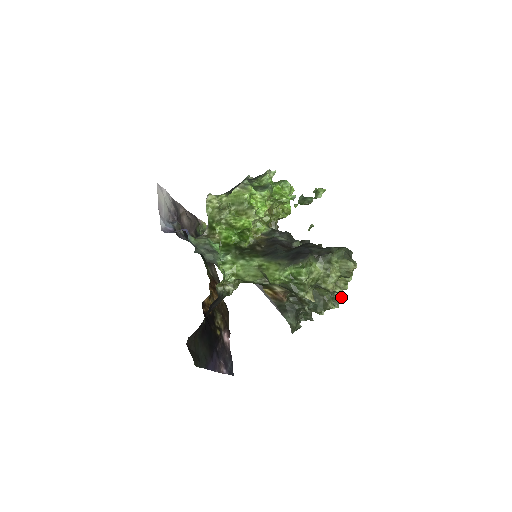
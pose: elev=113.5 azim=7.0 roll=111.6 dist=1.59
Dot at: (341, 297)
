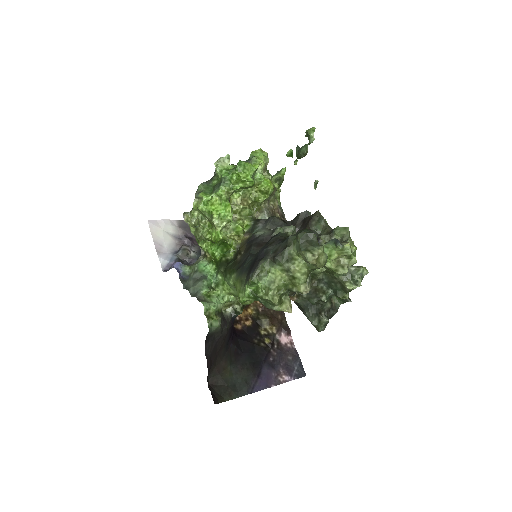
Dot at: (360, 271)
